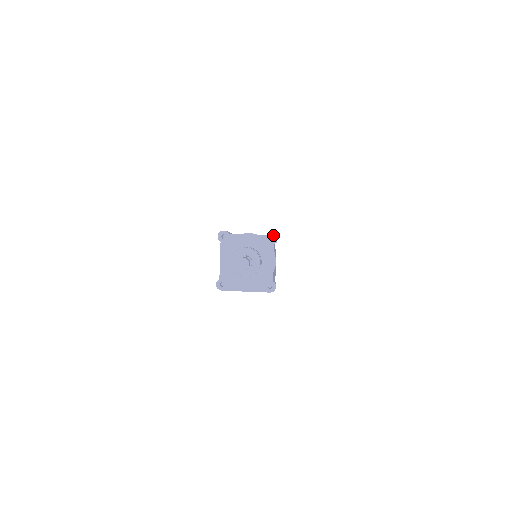
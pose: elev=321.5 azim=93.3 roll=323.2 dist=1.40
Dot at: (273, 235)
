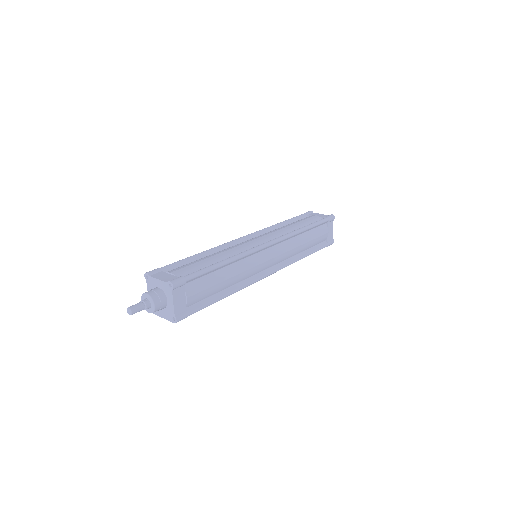
Dot at: (170, 284)
